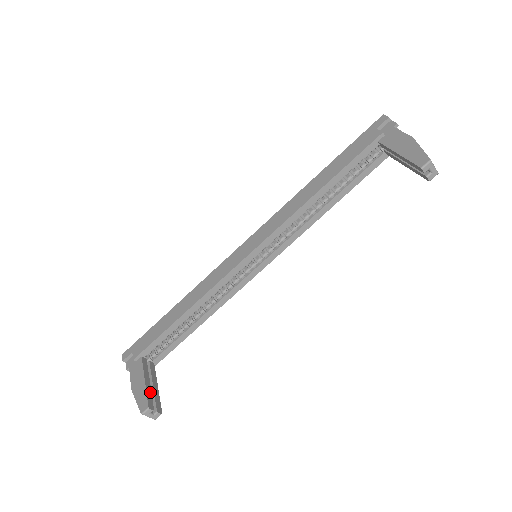
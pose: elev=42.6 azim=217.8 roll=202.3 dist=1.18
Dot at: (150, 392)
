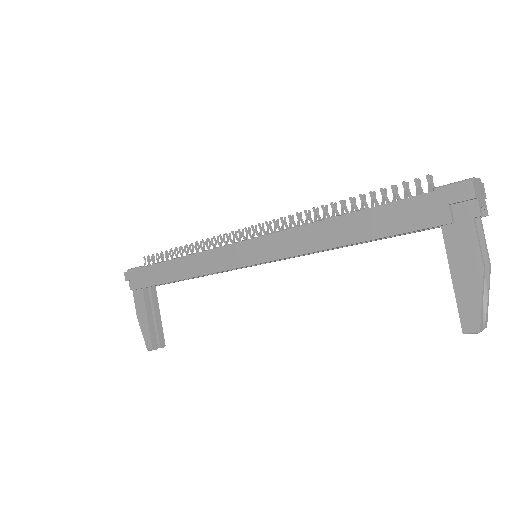
Dot at: (153, 330)
